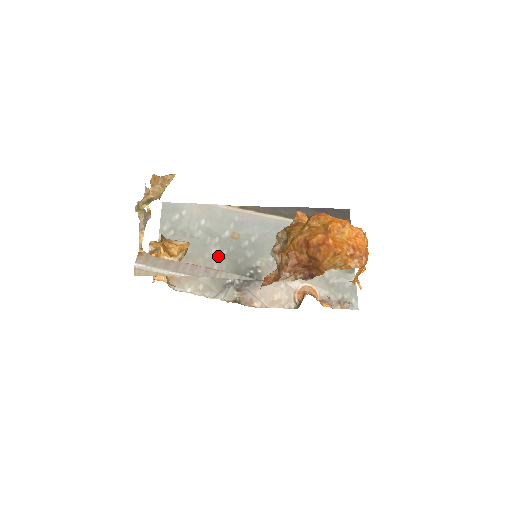
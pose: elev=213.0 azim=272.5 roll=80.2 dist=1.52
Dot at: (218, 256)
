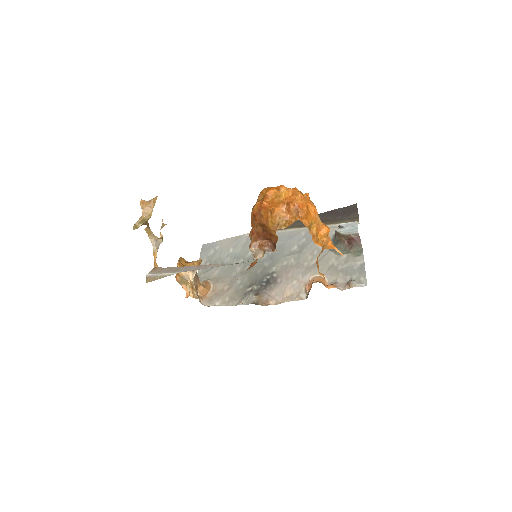
Dot at: (241, 272)
